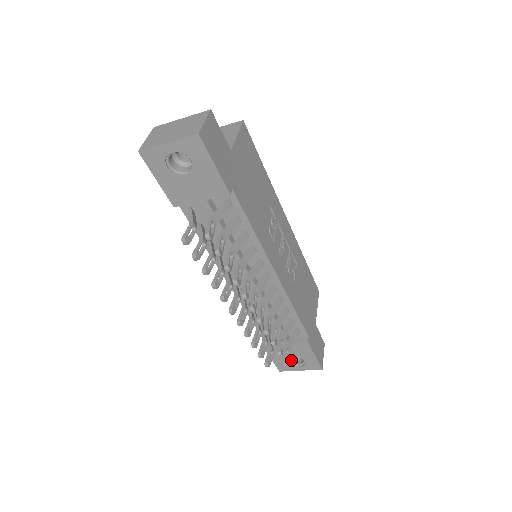
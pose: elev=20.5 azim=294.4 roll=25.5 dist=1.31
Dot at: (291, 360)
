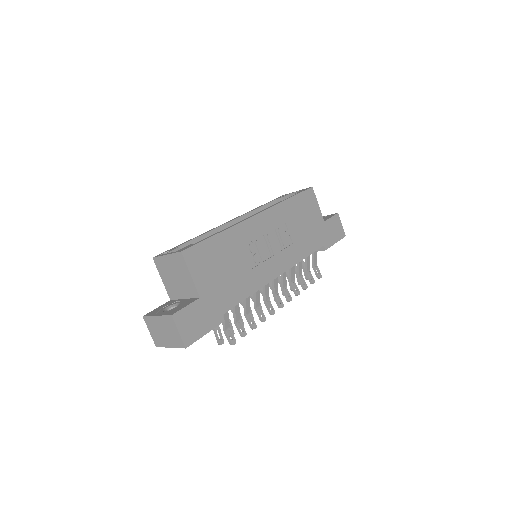
Dot at: occluded
